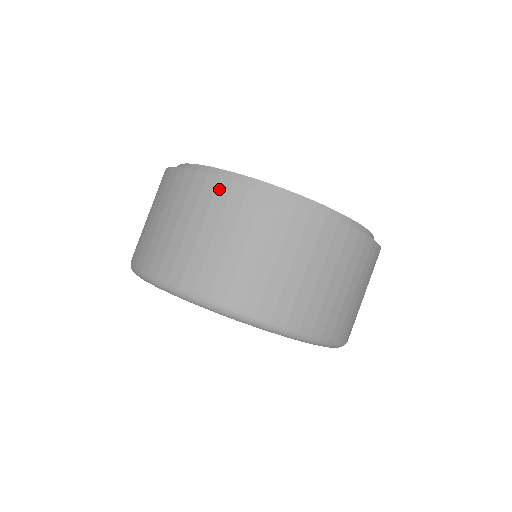
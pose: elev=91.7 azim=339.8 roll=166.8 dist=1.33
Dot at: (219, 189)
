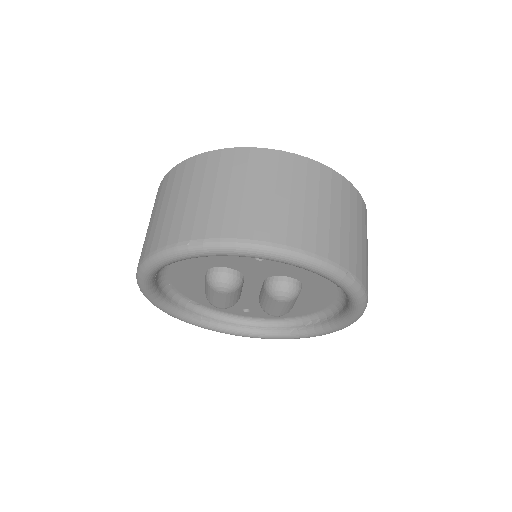
Dot at: (198, 163)
